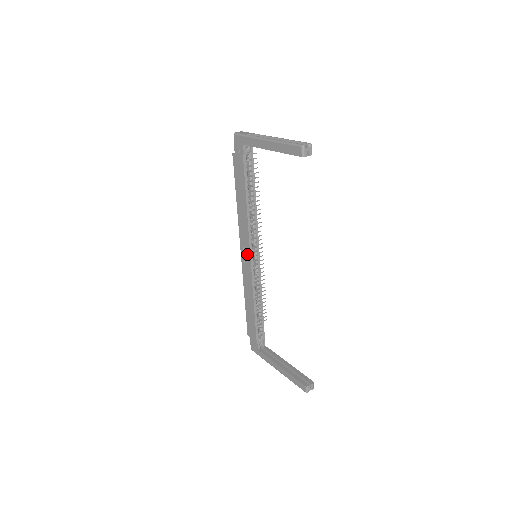
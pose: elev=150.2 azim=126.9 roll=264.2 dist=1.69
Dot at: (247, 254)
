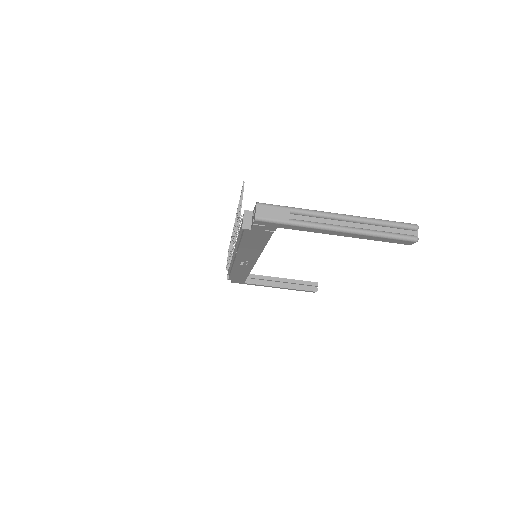
Dot at: (249, 263)
